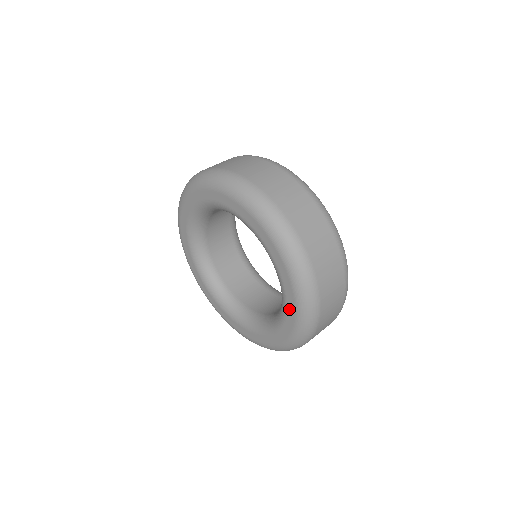
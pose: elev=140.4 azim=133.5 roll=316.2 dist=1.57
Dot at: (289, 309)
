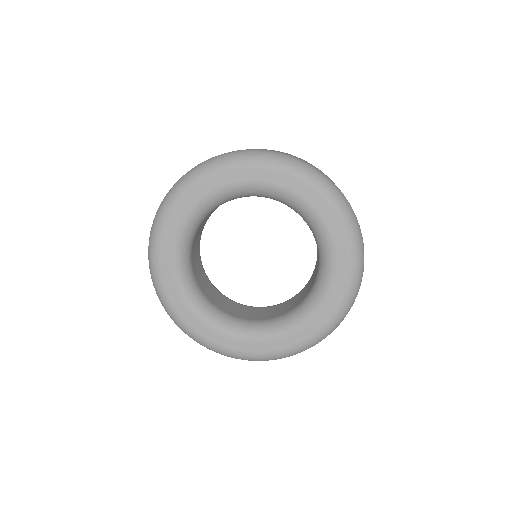
Dot at: (297, 190)
